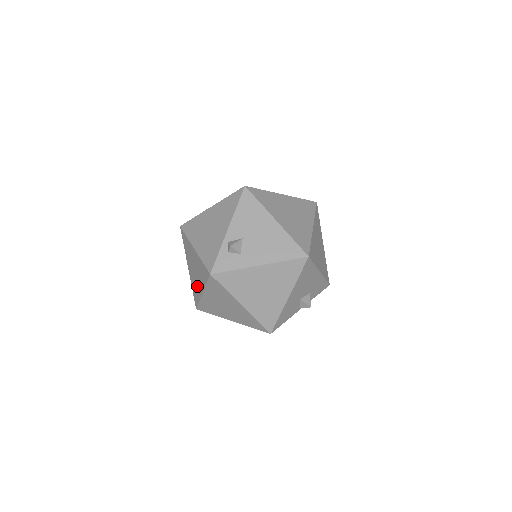
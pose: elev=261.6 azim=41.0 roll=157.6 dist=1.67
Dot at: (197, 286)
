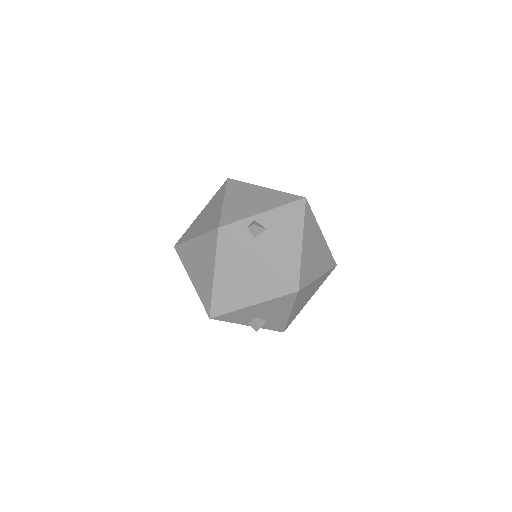
Dot at: (195, 230)
